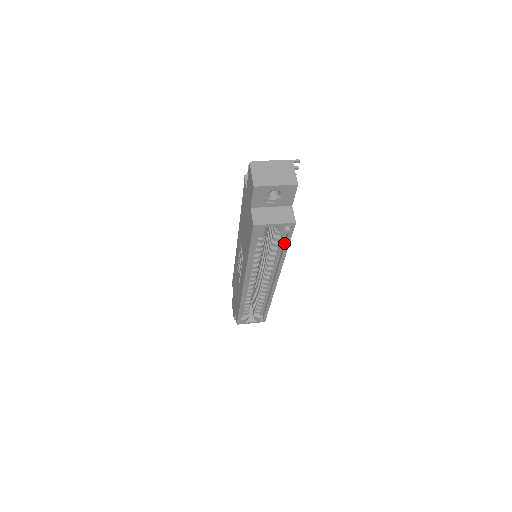
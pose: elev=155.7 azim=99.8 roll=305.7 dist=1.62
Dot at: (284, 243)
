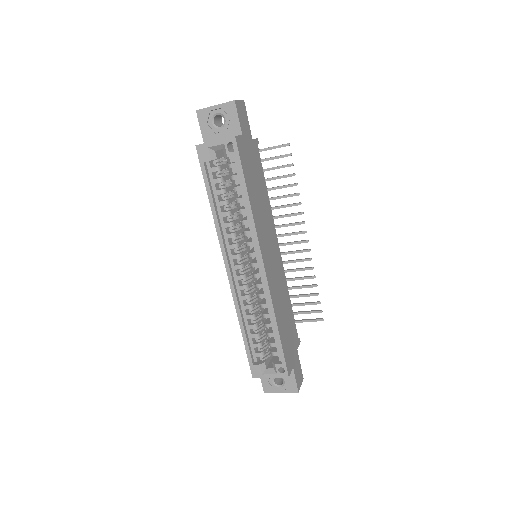
Dot at: (241, 181)
